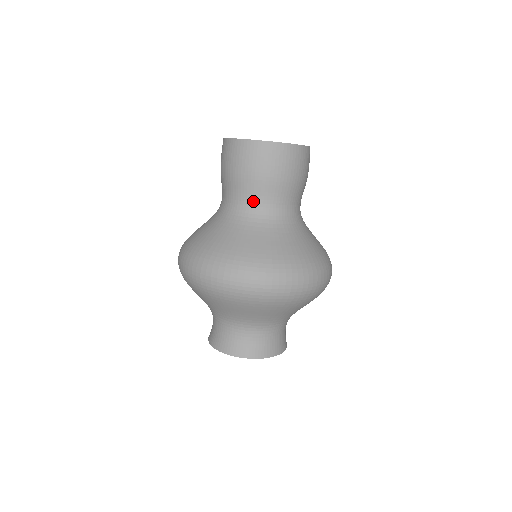
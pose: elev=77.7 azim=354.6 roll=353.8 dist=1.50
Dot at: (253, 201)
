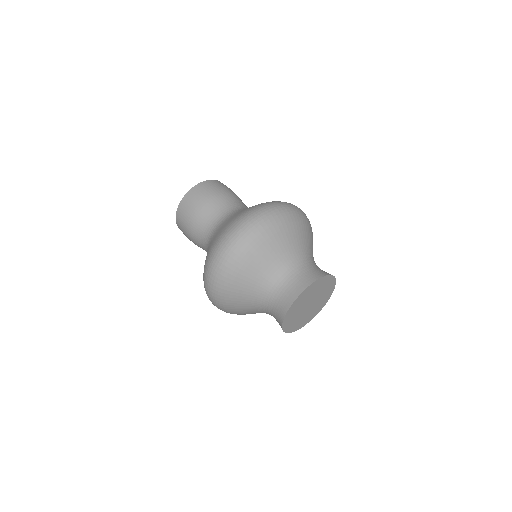
Dot at: (228, 206)
